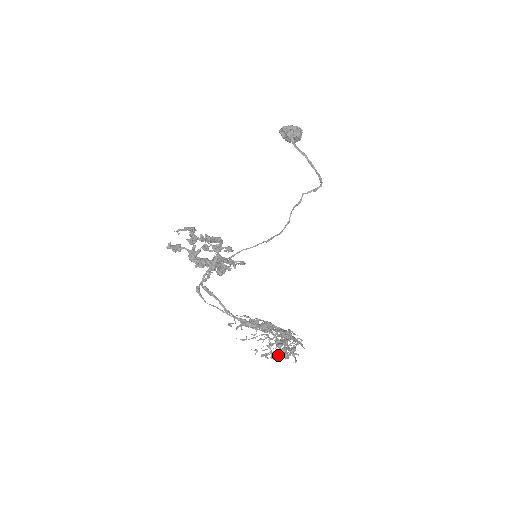
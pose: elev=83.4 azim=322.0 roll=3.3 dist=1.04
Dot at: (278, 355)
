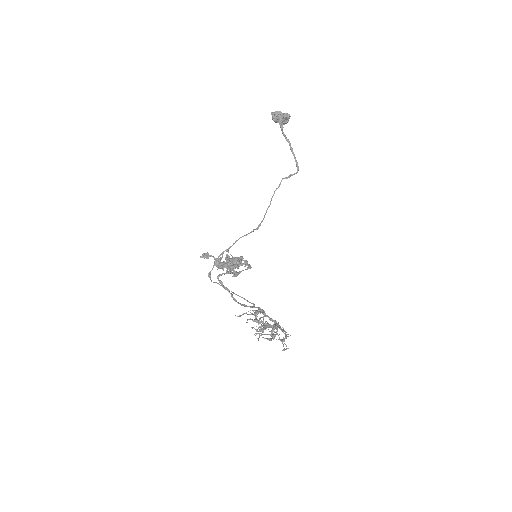
Dot at: (271, 340)
